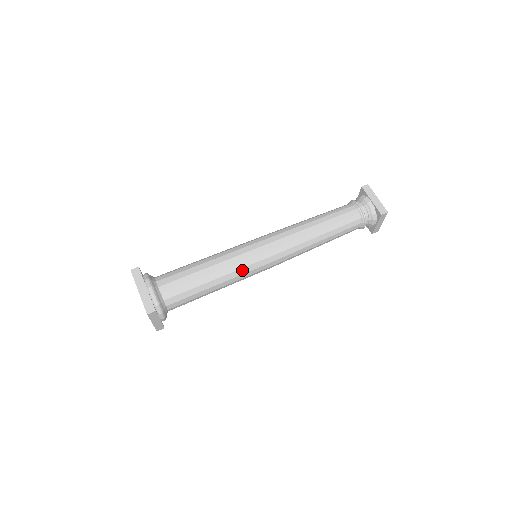
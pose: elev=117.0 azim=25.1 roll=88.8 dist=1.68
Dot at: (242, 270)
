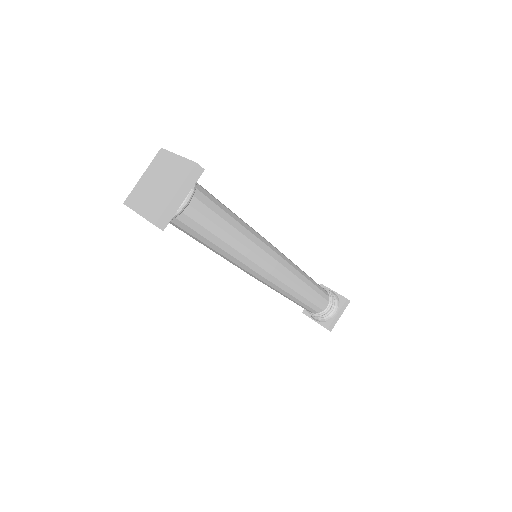
Dot at: (258, 241)
